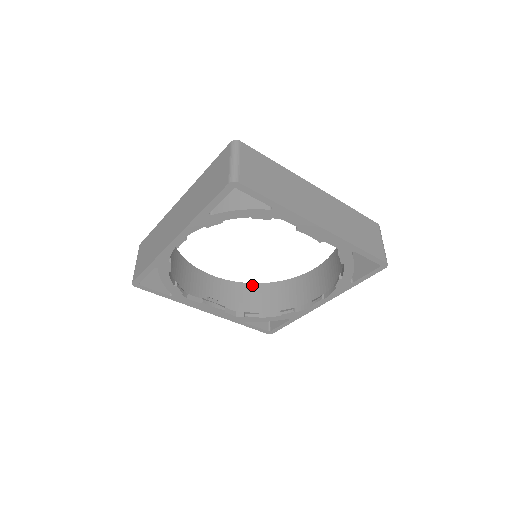
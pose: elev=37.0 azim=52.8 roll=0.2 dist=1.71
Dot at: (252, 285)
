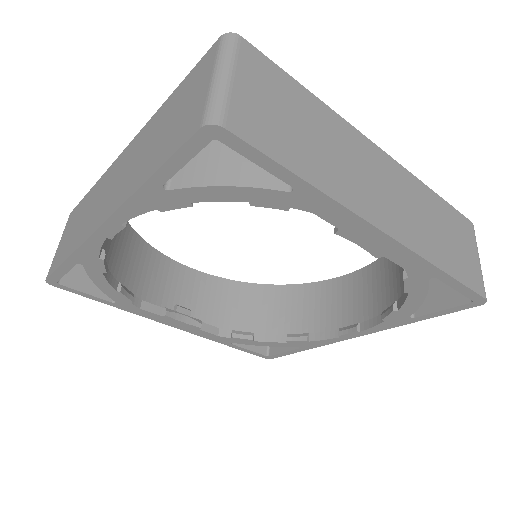
Dot at: (248, 286)
